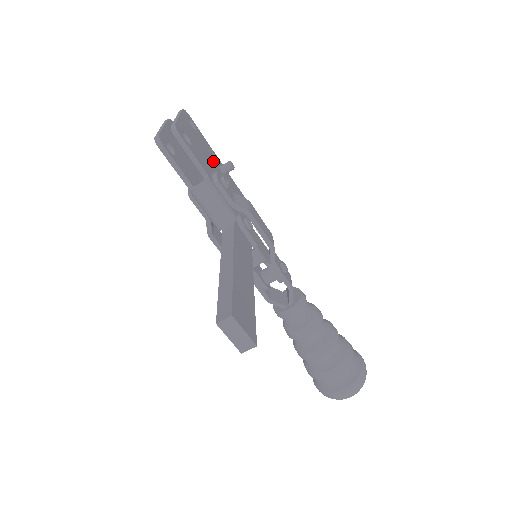
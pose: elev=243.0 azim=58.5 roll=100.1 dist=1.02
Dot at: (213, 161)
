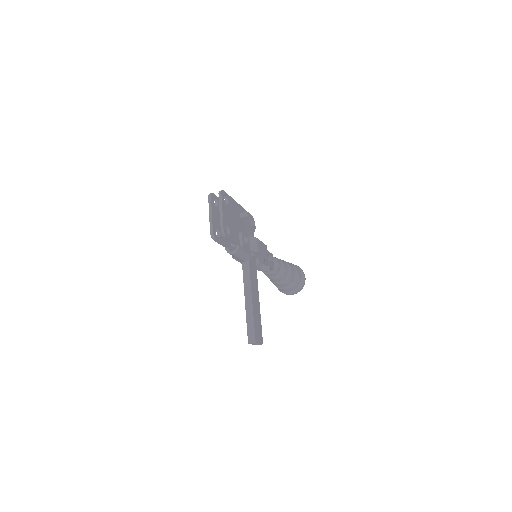
Dot at: (237, 217)
